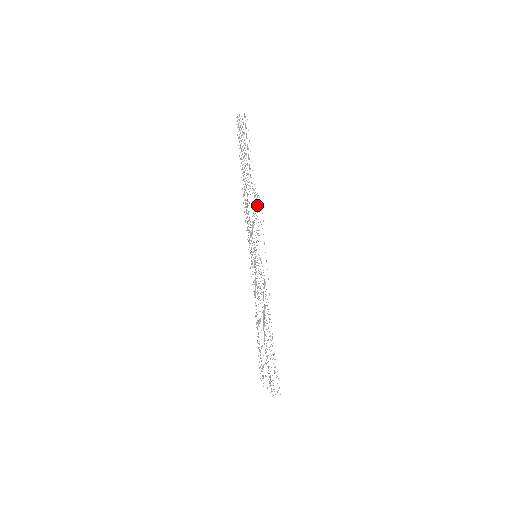
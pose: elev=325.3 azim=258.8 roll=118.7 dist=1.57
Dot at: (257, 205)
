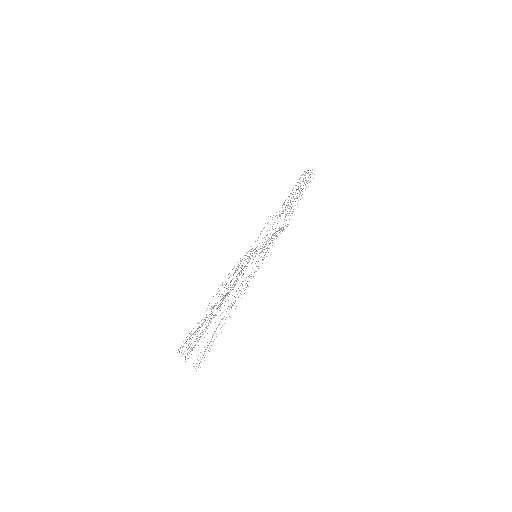
Dot at: occluded
